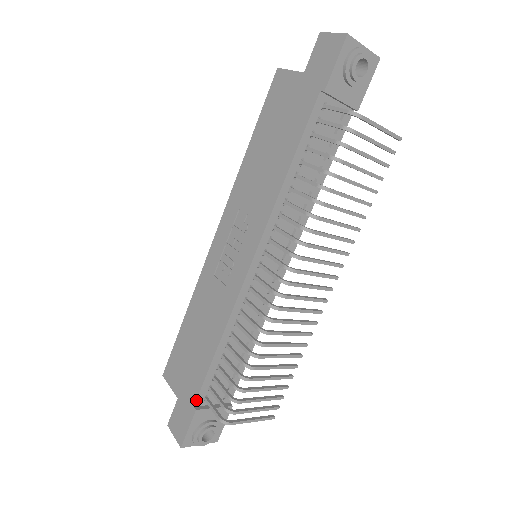
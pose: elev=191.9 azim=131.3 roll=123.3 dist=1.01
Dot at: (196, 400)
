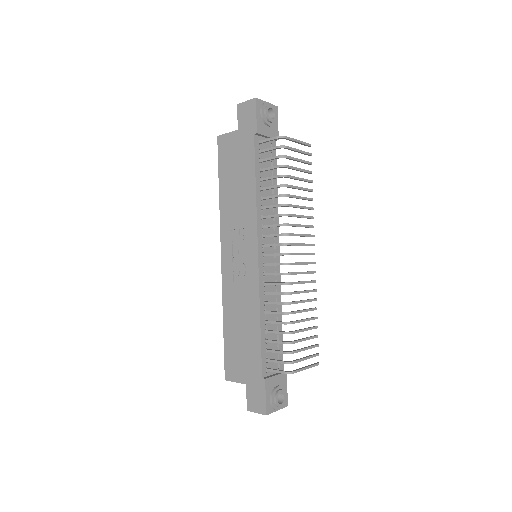
Dot at: (262, 372)
